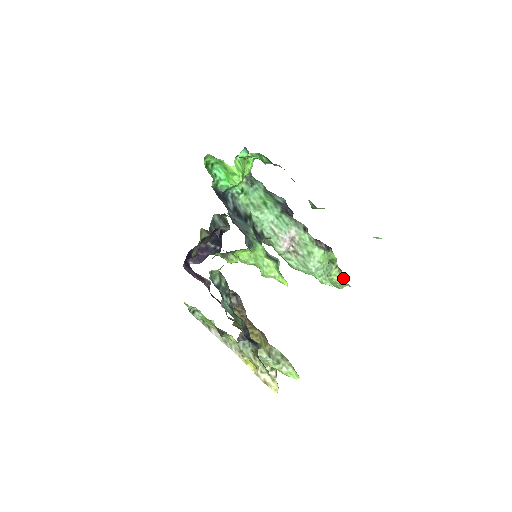
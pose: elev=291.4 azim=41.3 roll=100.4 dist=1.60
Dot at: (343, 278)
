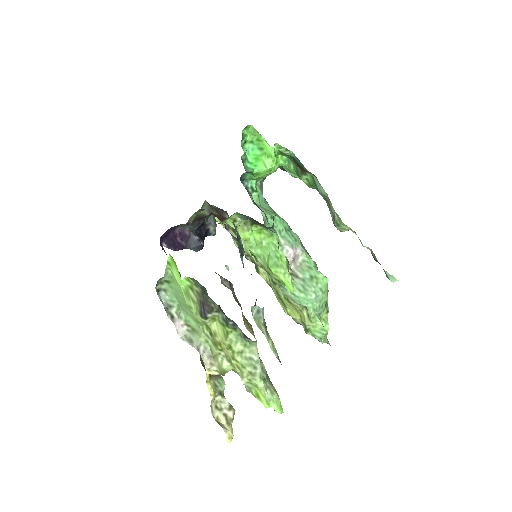
Dot at: occluded
